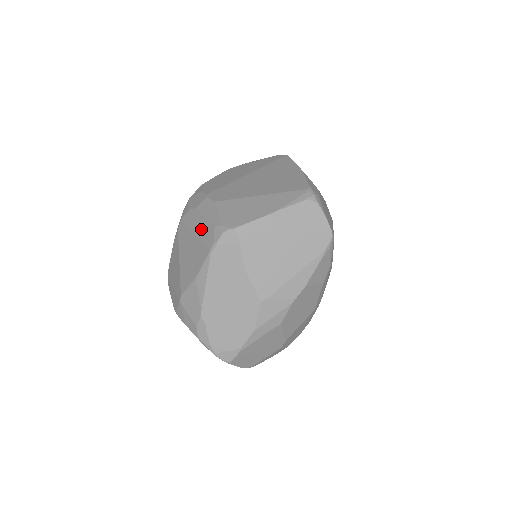
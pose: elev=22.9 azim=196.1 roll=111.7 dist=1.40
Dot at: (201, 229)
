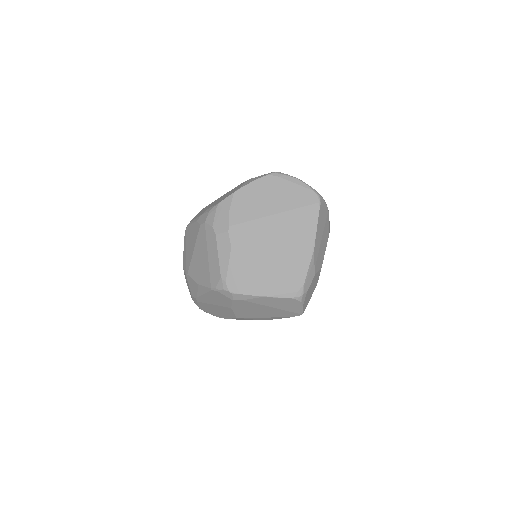
Dot at: (213, 261)
